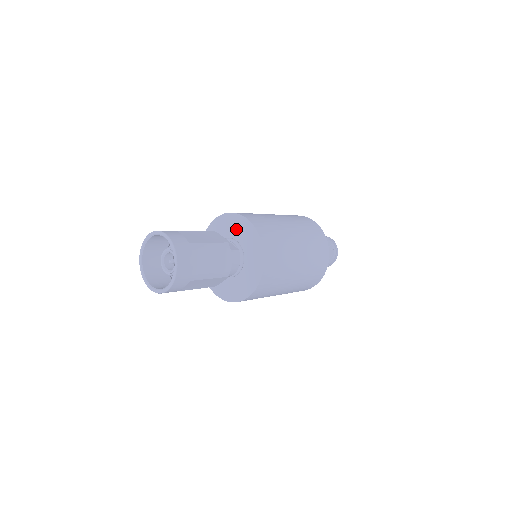
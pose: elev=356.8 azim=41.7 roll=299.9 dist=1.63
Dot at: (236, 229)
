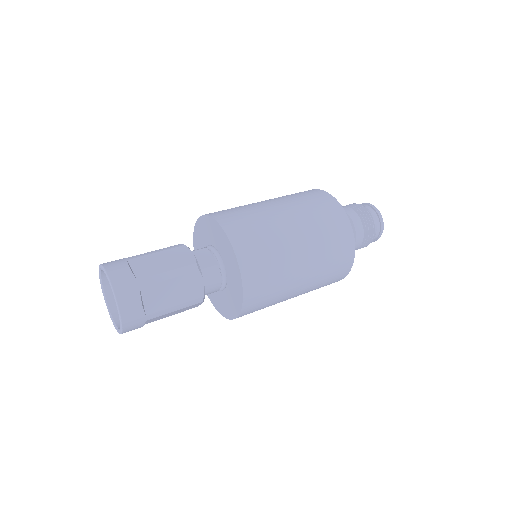
Dot at: (215, 237)
